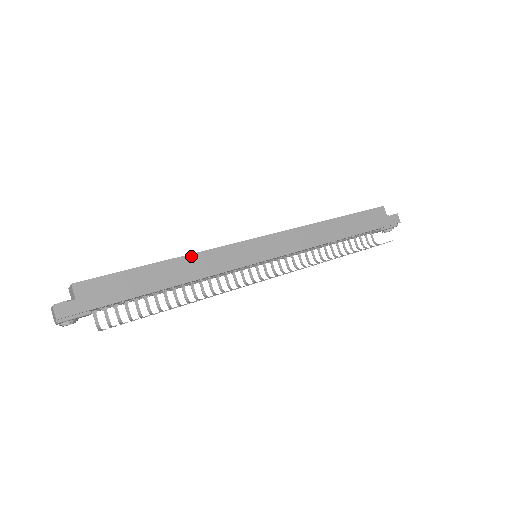
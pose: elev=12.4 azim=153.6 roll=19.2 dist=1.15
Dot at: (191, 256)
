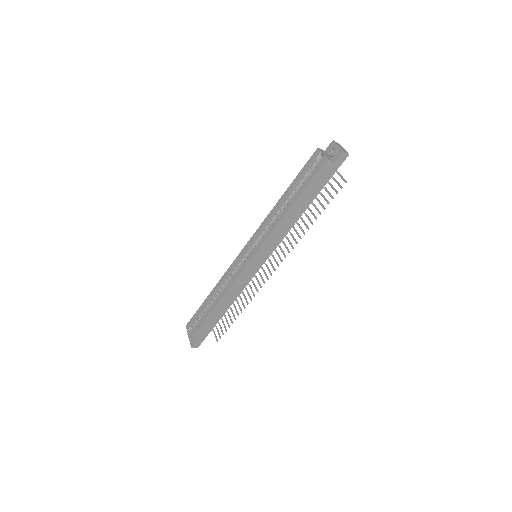
Dot at: (225, 295)
